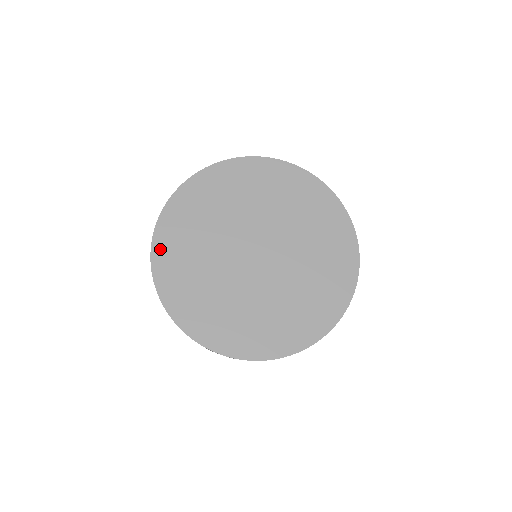
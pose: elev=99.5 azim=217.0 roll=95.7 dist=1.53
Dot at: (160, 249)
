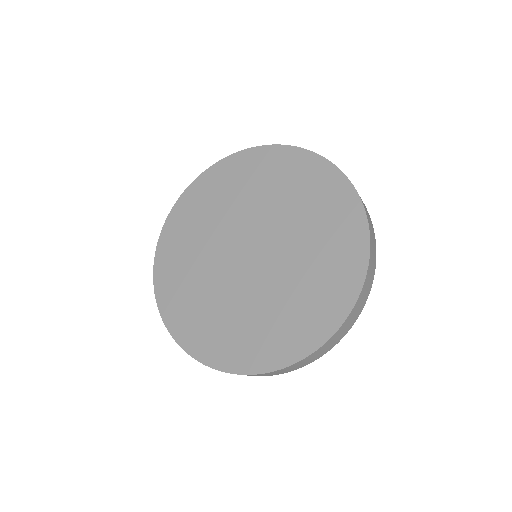
Dot at: (161, 285)
